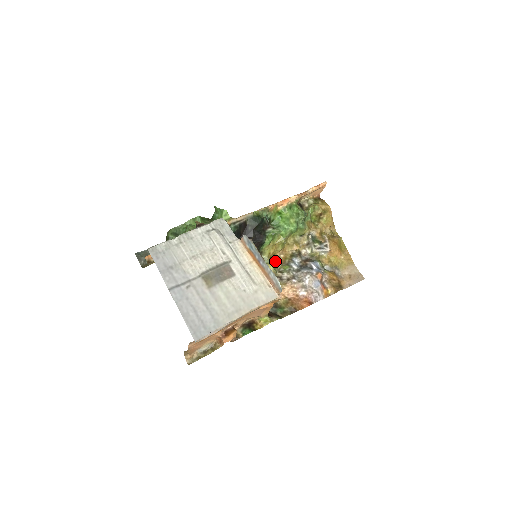
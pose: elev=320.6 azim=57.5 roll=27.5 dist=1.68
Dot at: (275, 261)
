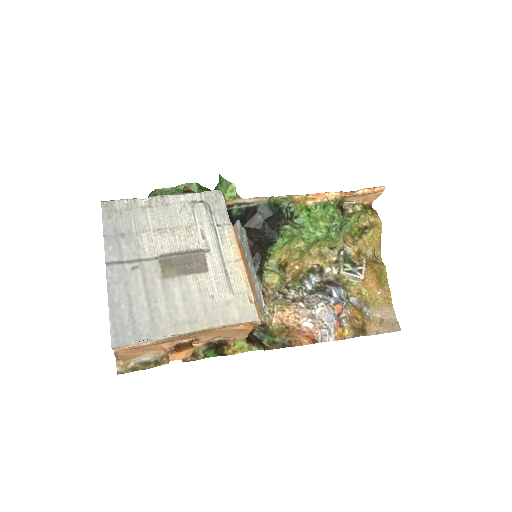
Dot at: (285, 271)
